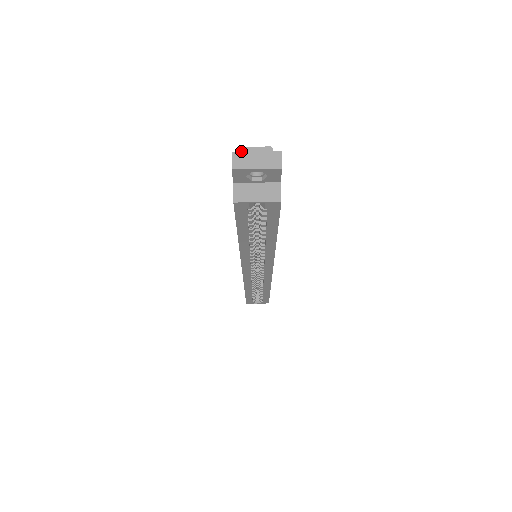
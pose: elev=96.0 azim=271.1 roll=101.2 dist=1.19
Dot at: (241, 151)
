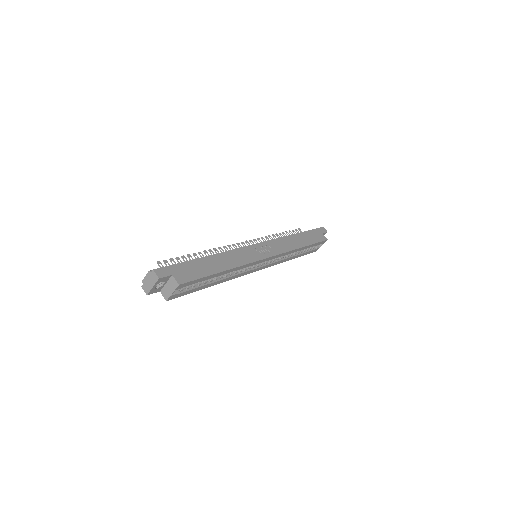
Dot at: (143, 283)
